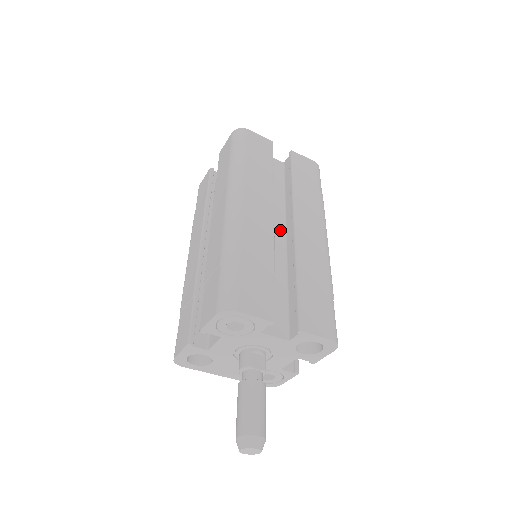
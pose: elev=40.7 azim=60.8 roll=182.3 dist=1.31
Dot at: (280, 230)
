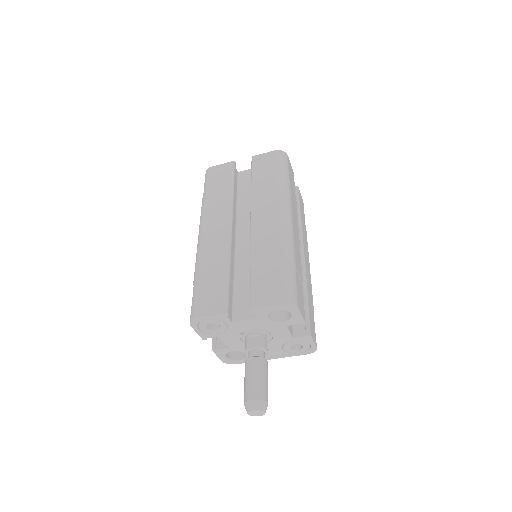
Dot at: occluded
